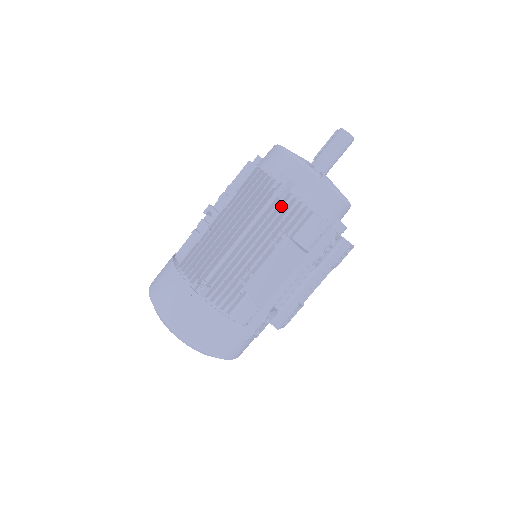
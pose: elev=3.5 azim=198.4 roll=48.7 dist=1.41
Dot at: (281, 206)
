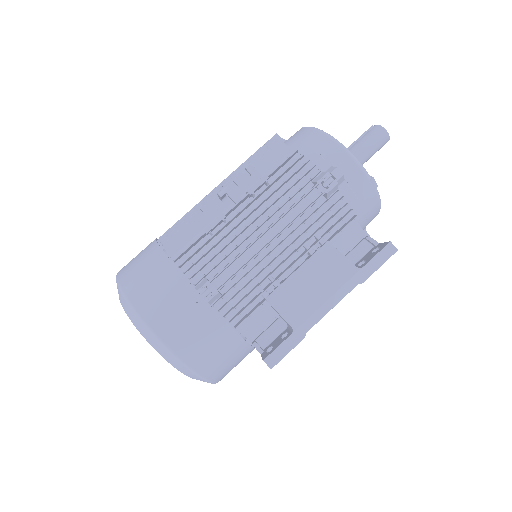
Dot at: occluded
